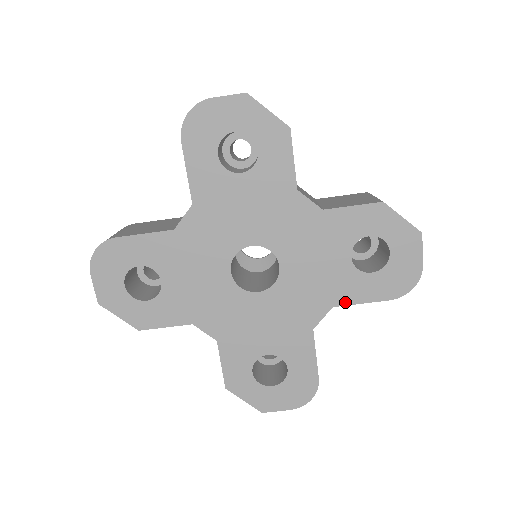
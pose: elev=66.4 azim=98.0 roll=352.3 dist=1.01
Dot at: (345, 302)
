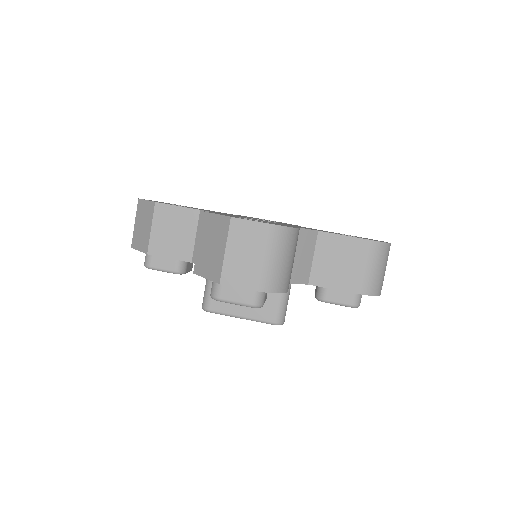
Dot at: (329, 233)
